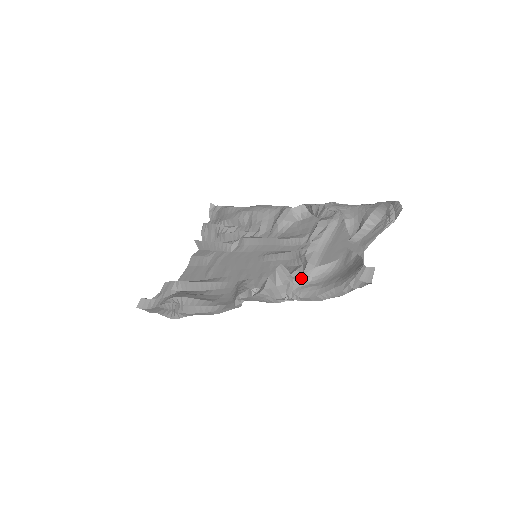
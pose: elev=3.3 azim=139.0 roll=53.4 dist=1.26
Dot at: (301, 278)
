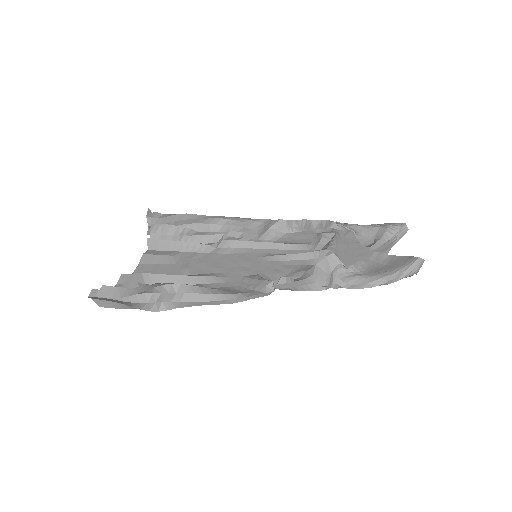
Dot at: (348, 268)
